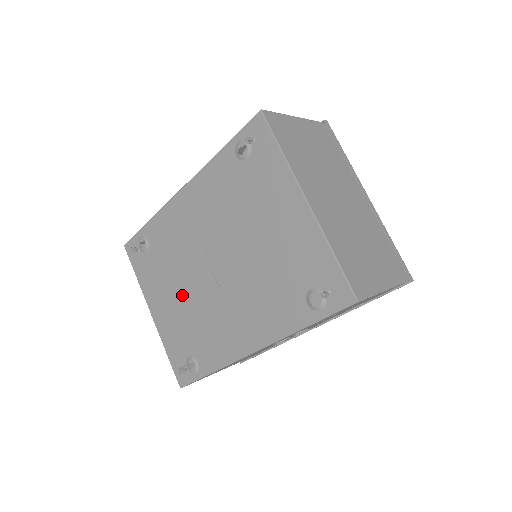
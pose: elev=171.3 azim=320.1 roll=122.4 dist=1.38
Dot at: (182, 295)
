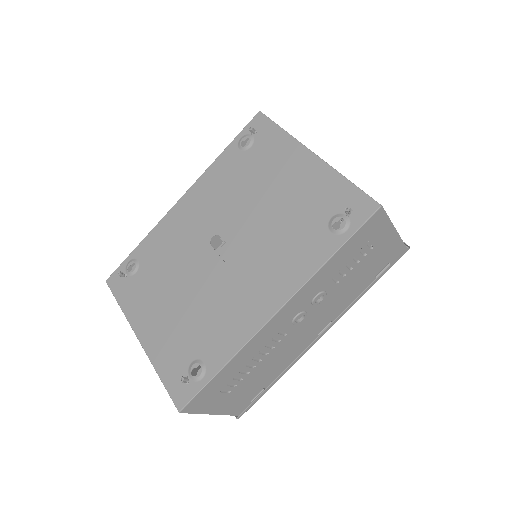
Dot at: (182, 296)
